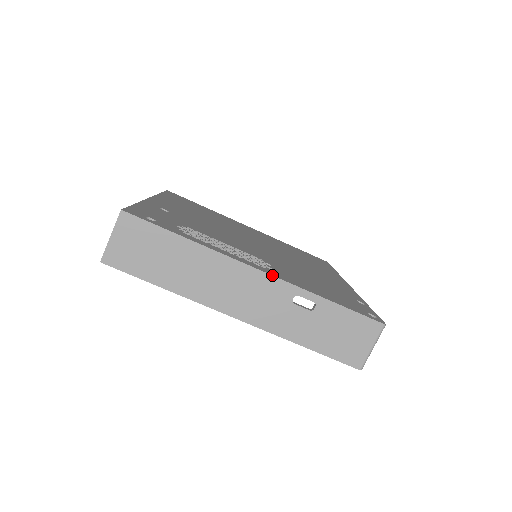
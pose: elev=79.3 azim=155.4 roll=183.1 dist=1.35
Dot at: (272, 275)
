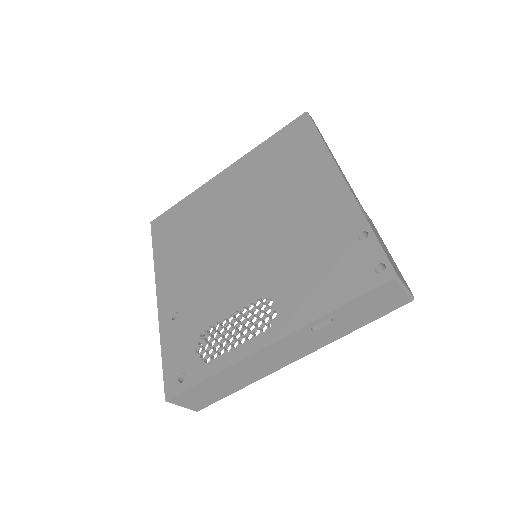
Dot at: (281, 339)
